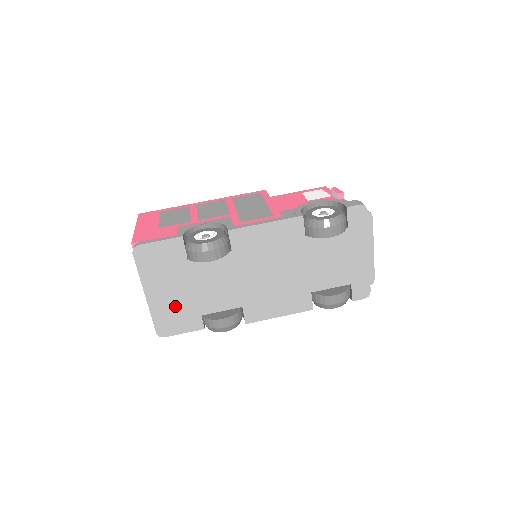
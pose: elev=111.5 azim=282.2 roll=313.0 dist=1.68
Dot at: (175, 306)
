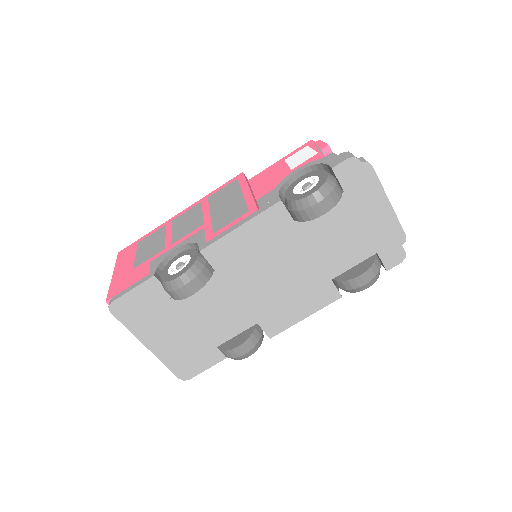
Dot at: (184, 346)
